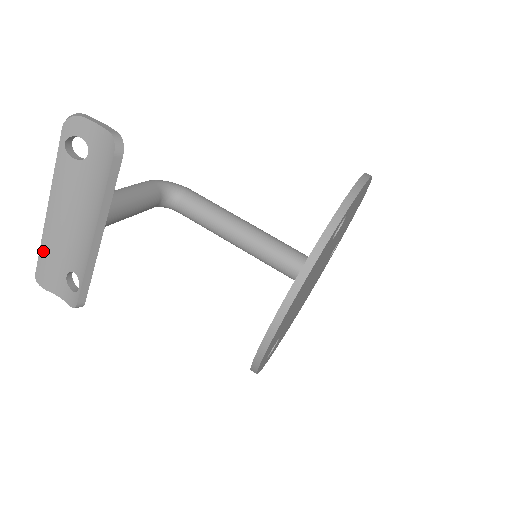
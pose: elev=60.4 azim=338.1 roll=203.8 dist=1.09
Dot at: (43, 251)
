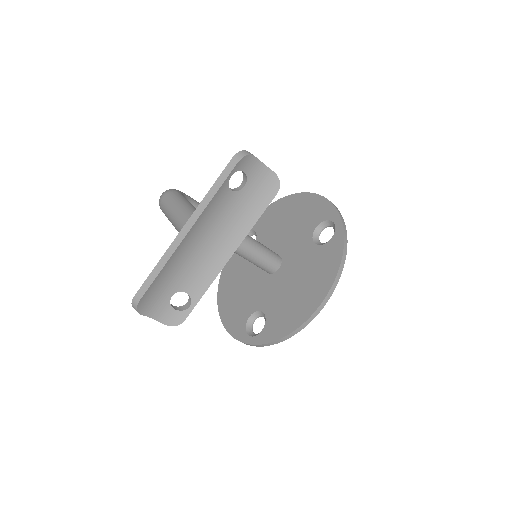
Dot at: (160, 275)
